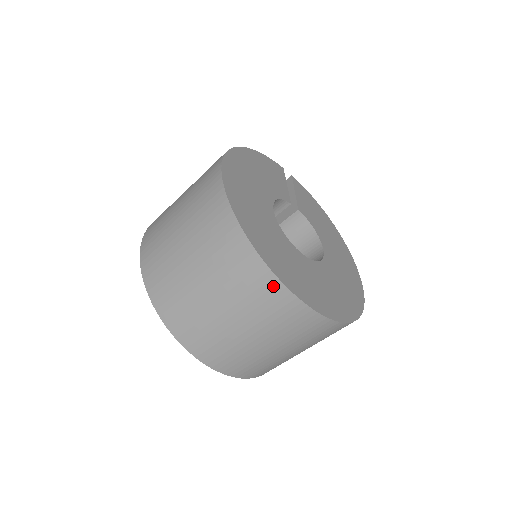
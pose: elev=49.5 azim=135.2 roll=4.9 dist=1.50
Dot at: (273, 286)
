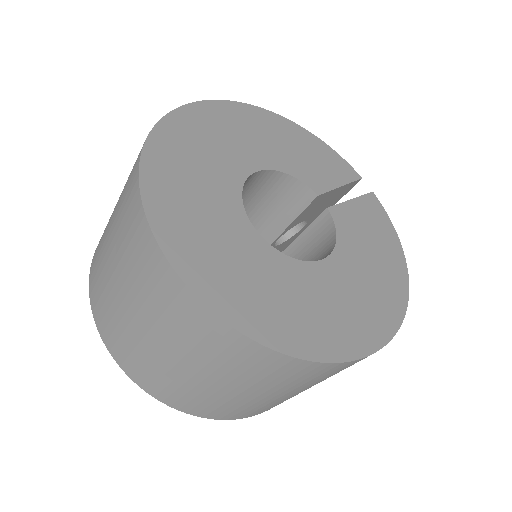
Dot at: (136, 203)
